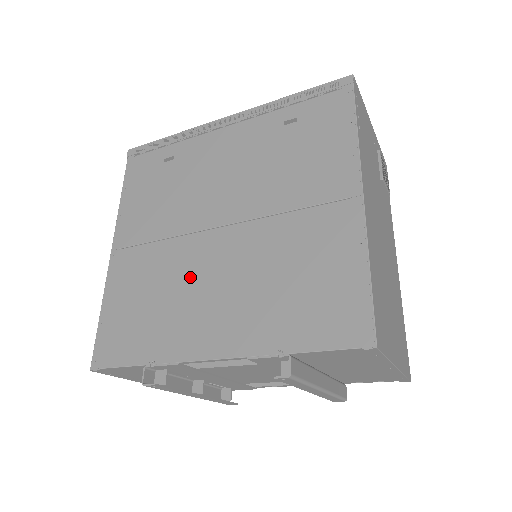
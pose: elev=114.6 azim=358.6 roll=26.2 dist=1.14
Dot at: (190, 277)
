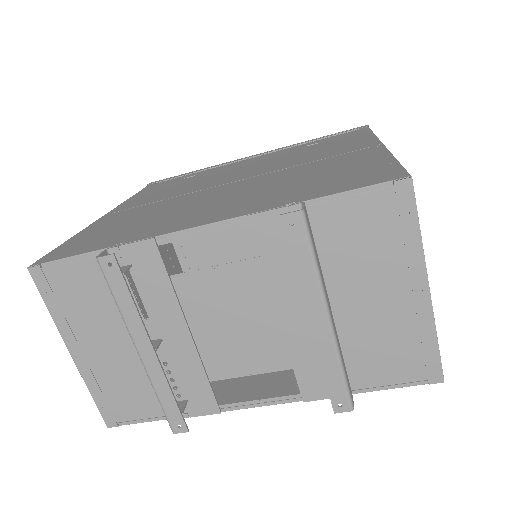
Dot at: (190, 203)
